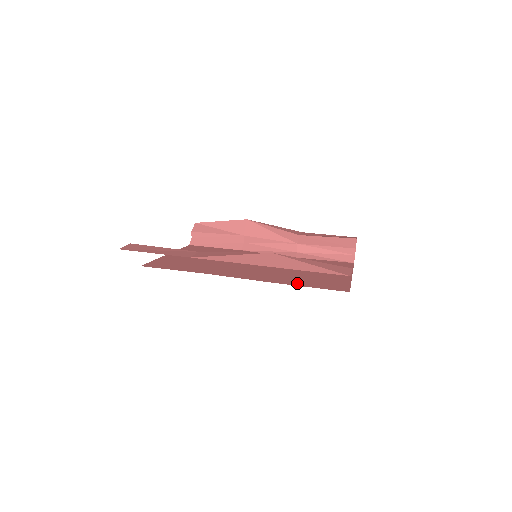
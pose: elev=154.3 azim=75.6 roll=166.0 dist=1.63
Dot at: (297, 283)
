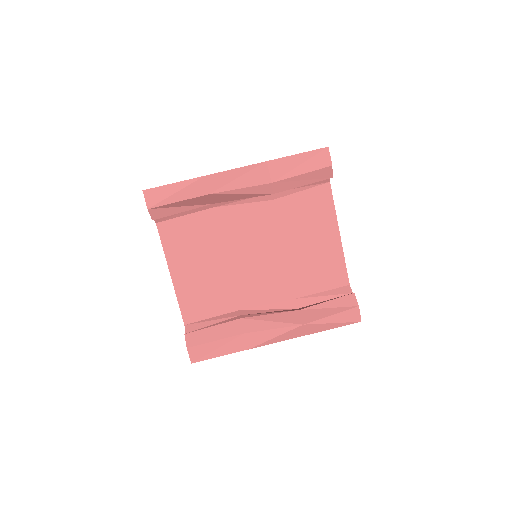
Dot at: (310, 289)
